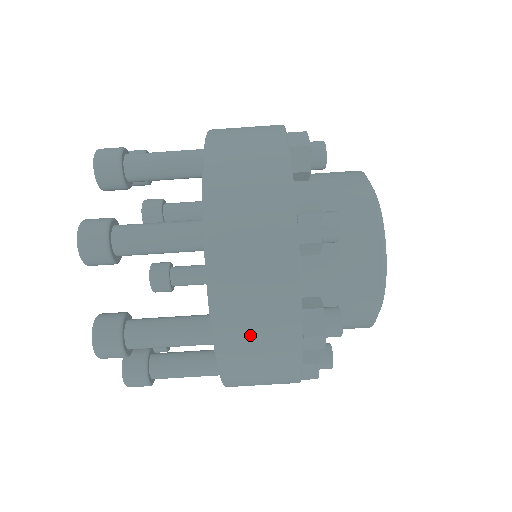
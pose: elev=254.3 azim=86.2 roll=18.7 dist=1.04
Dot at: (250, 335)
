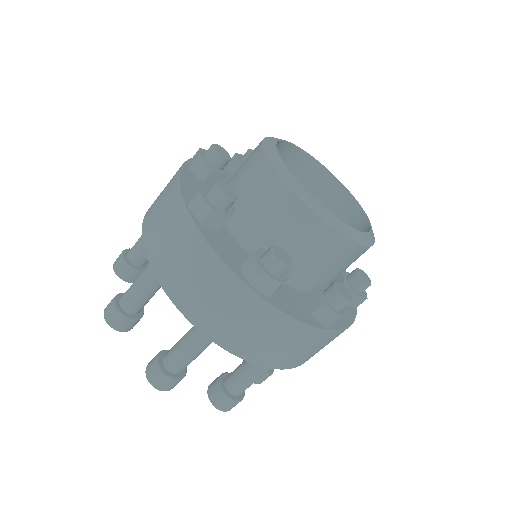
Dot at: (215, 310)
